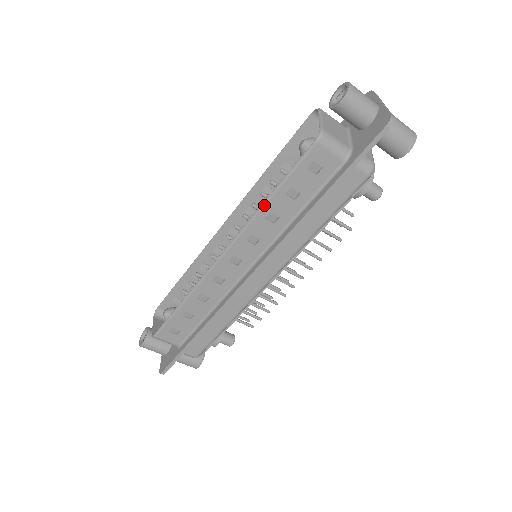
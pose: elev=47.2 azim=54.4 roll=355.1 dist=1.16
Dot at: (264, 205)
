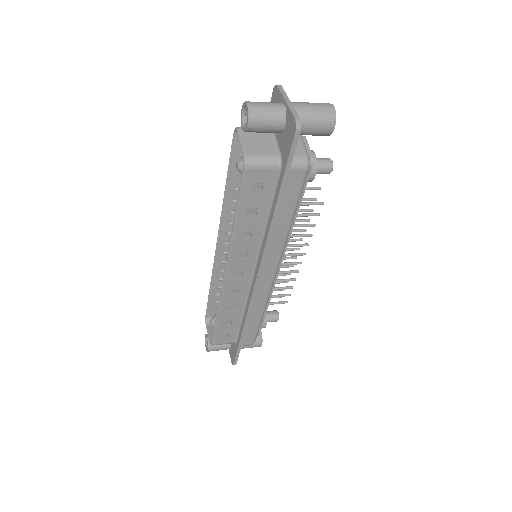
Dot at: (234, 230)
